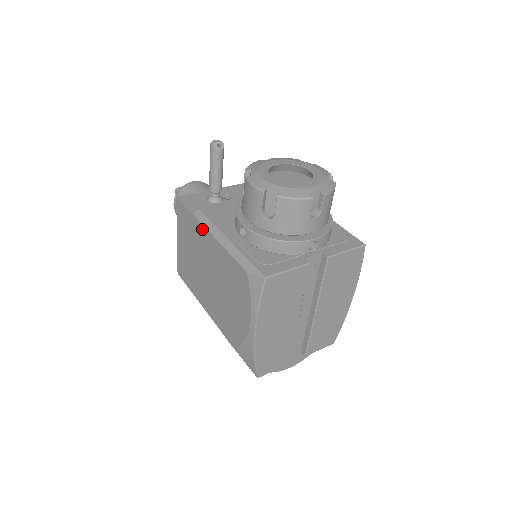
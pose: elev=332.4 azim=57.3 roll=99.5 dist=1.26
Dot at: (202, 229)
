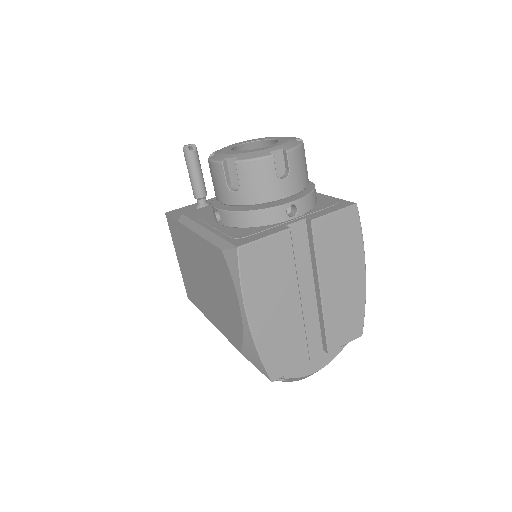
Dot at: (186, 231)
